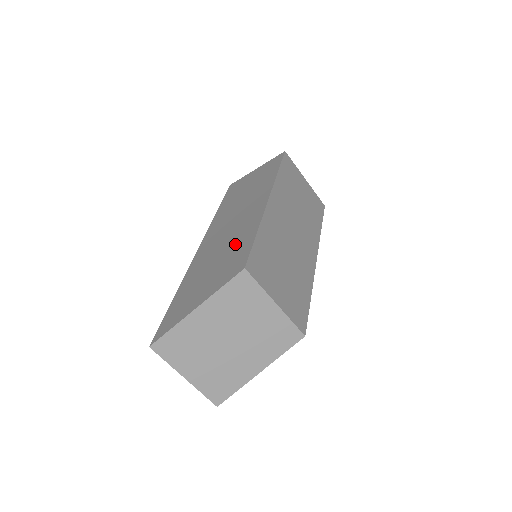
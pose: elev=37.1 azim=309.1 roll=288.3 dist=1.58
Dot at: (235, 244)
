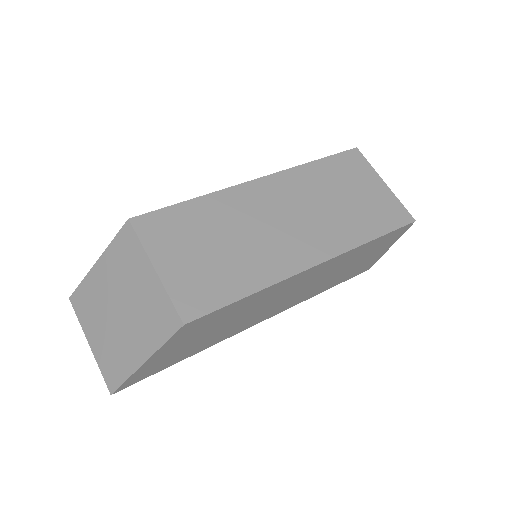
Dot at: occluded
